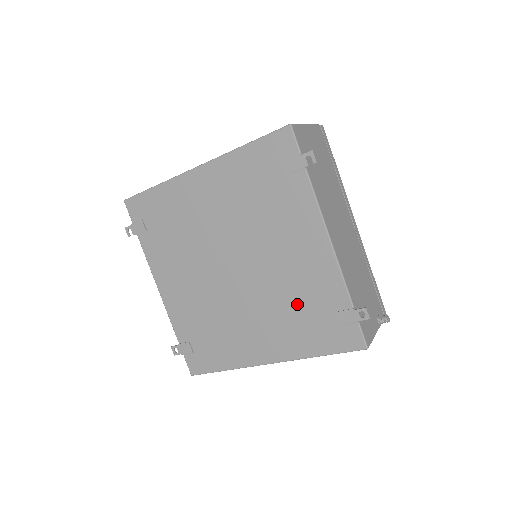
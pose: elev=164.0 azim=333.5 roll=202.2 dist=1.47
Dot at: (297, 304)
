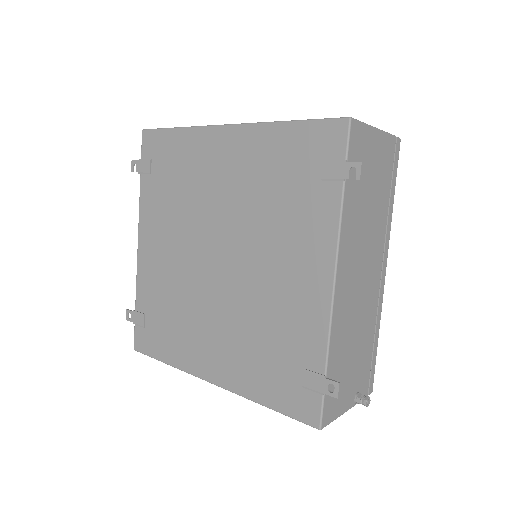
Dot at: (266, 335)
